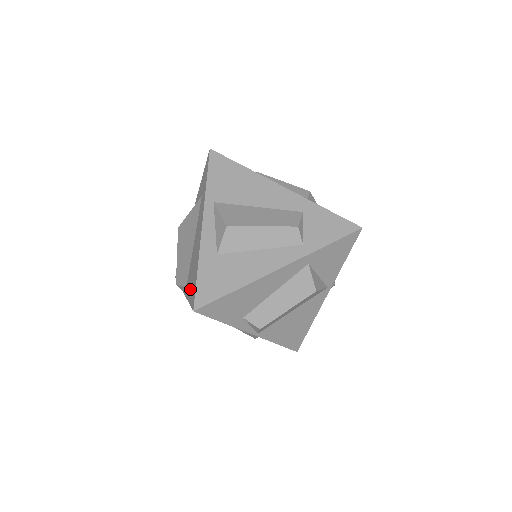
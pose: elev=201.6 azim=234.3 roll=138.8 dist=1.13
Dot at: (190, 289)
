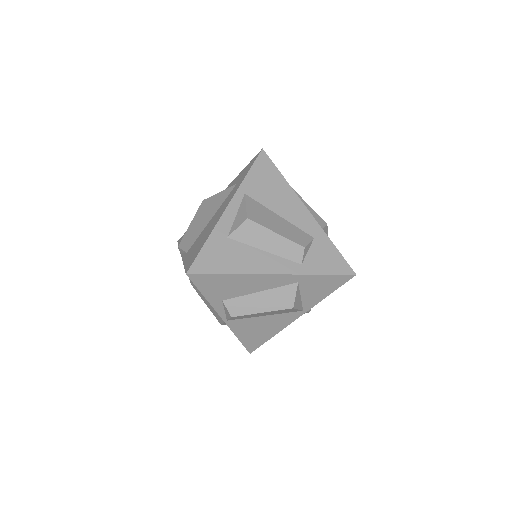
Dot at: (190, 255)
